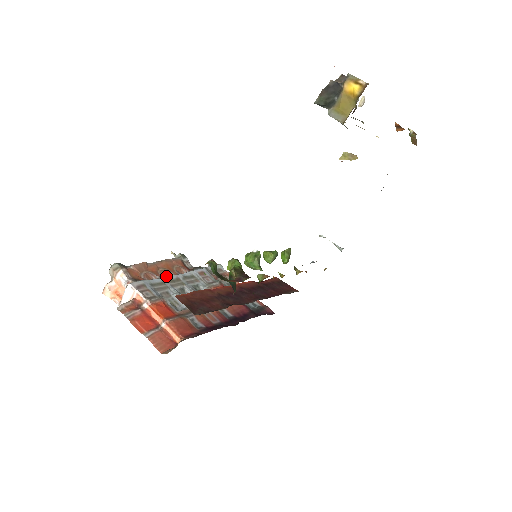
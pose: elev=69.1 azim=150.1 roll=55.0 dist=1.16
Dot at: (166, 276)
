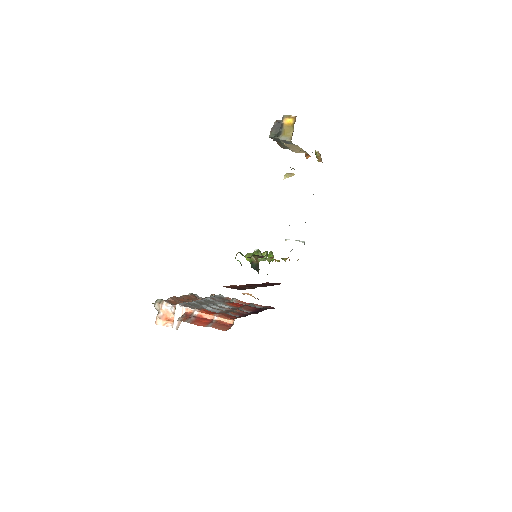
Dot at: occluded
